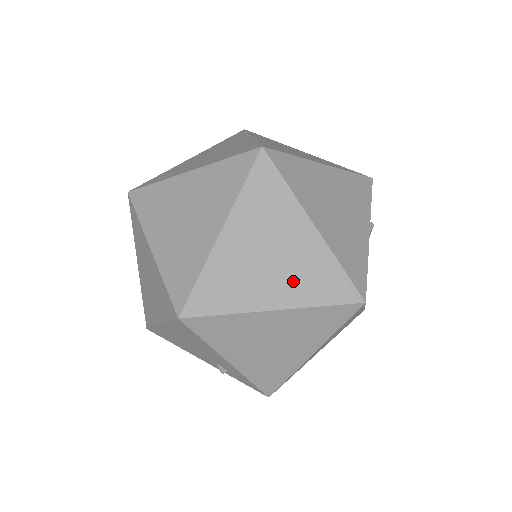
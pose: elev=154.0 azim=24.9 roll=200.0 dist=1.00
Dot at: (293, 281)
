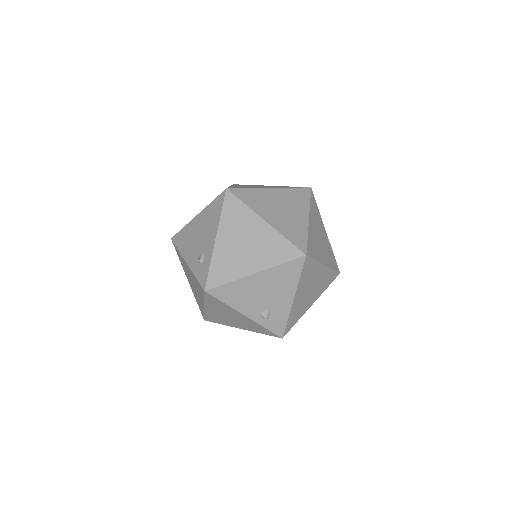
Dot at: (326, 254)
